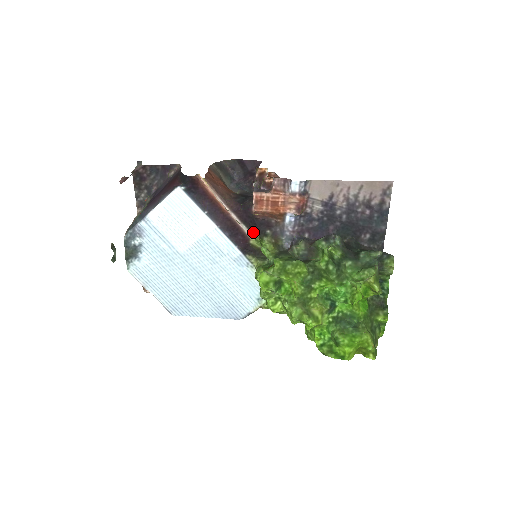
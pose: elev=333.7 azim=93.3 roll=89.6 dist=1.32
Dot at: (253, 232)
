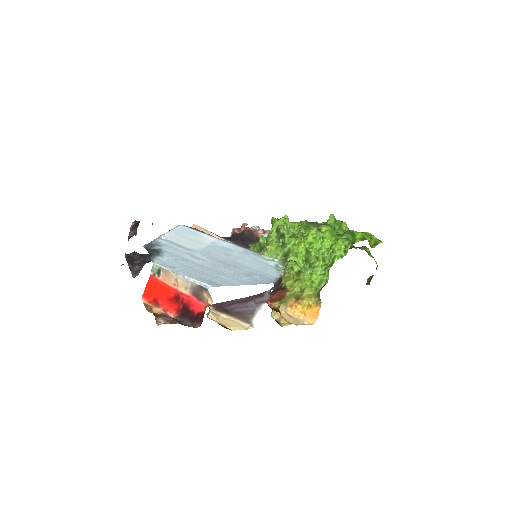
Dot at: occluded
